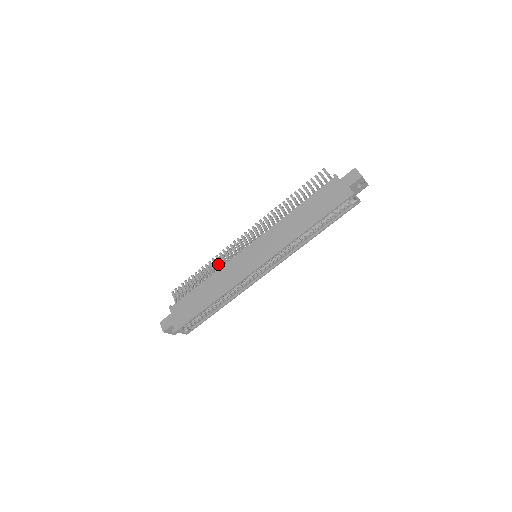
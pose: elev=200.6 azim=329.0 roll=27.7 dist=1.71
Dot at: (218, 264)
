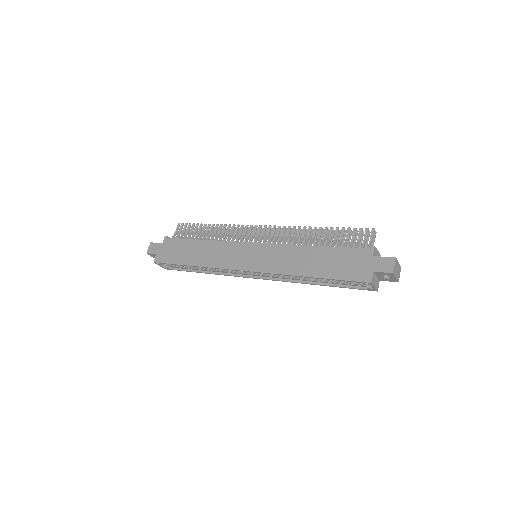
Dot at: occluded
